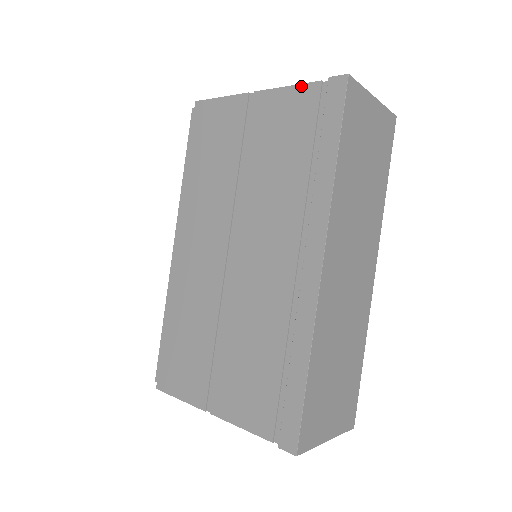
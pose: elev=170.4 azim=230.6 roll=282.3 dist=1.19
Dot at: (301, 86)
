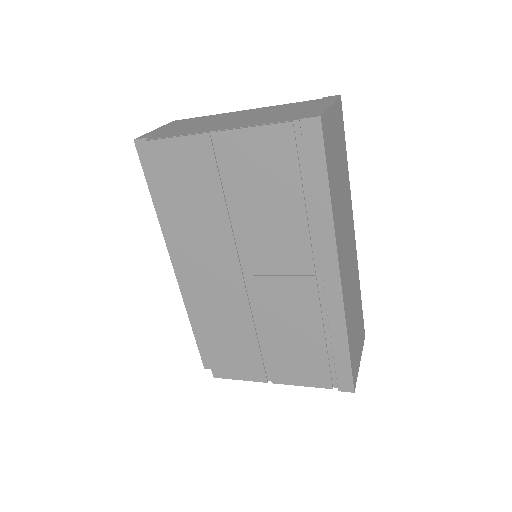
Dot at: (270, 127)
